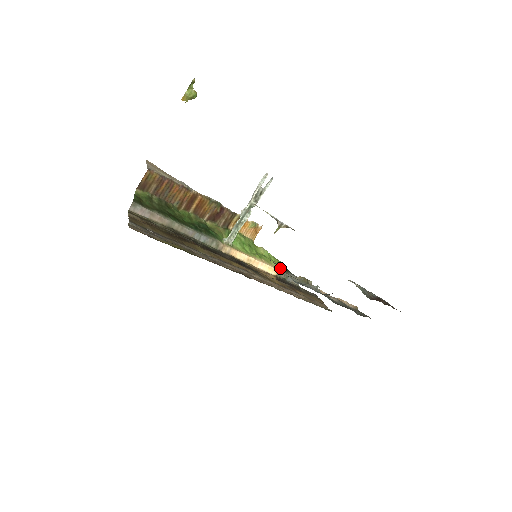
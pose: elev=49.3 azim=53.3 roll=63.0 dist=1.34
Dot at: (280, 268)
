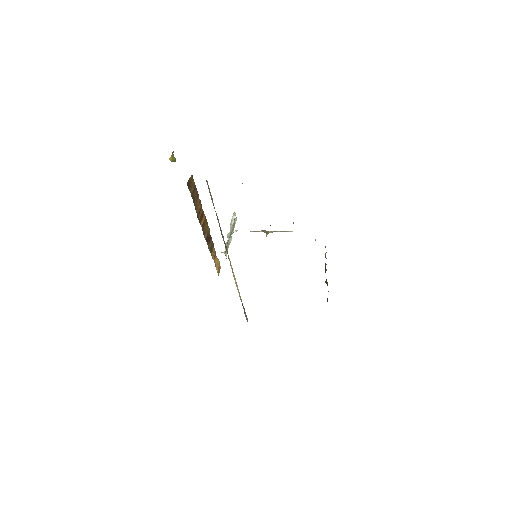
Dot at: occluded
